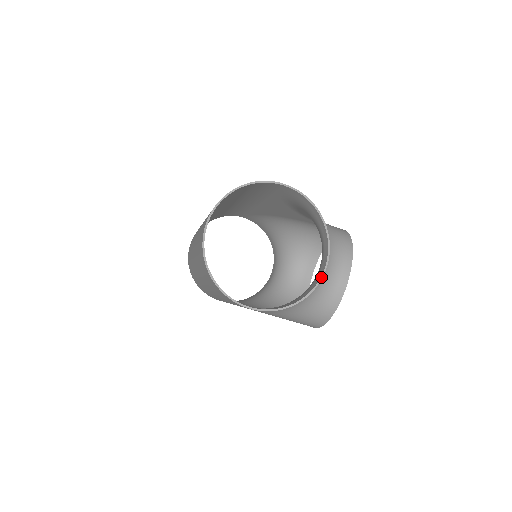
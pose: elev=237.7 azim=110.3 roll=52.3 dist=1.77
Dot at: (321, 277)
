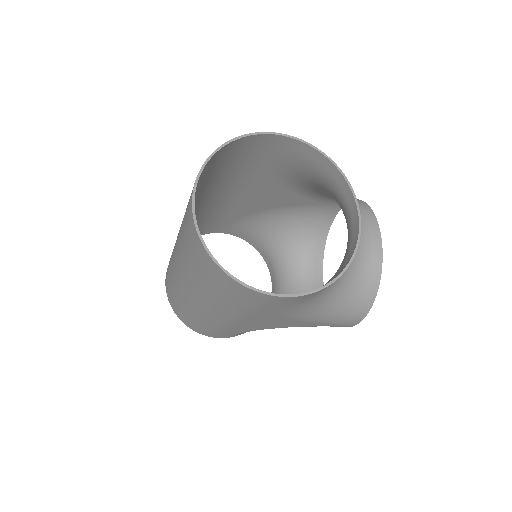
Dot at: (358, 235)
